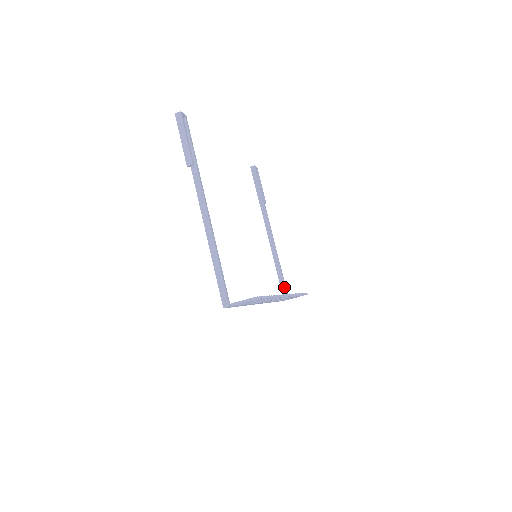
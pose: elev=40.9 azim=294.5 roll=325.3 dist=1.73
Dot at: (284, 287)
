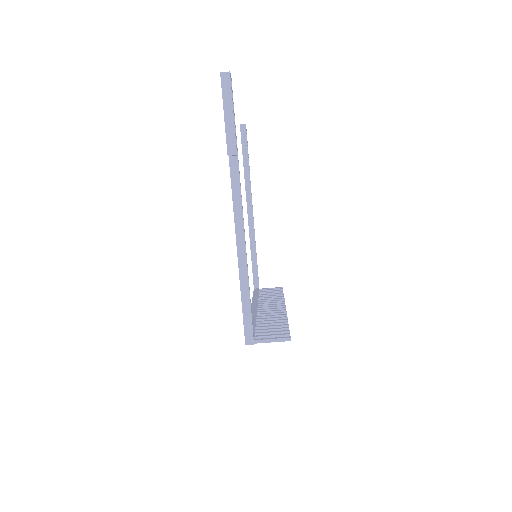
Dot at: (257, 276)
